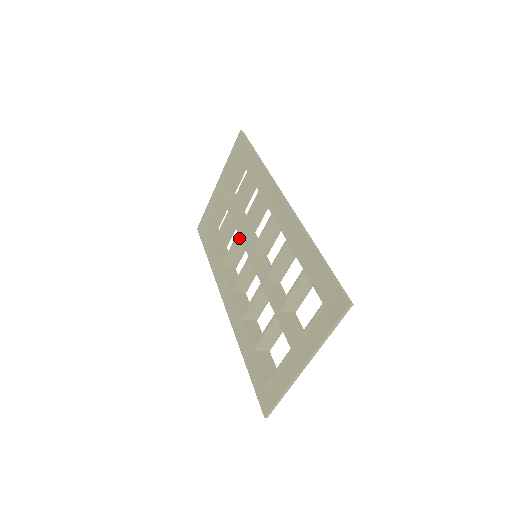
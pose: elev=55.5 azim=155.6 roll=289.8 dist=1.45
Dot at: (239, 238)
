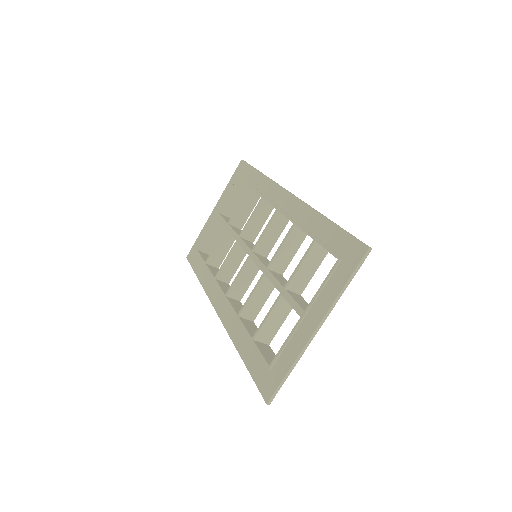
Dot at: (237, 246)
